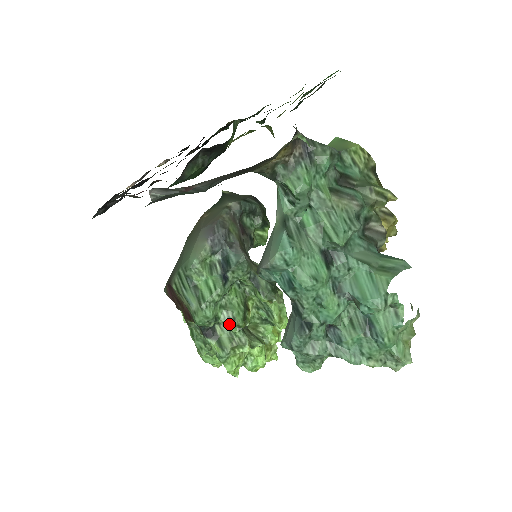
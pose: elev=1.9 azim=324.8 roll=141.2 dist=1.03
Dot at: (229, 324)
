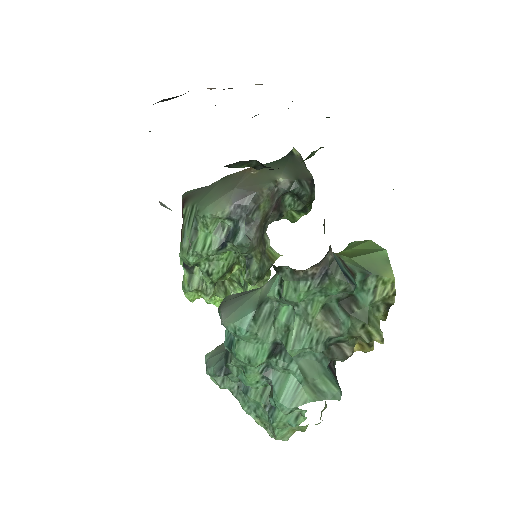
Dot at: (205, 275)
